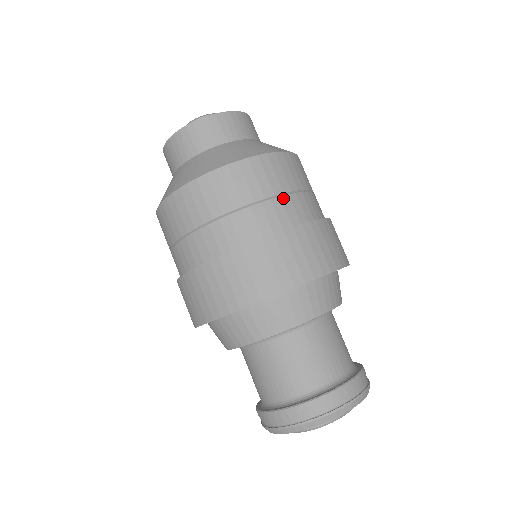
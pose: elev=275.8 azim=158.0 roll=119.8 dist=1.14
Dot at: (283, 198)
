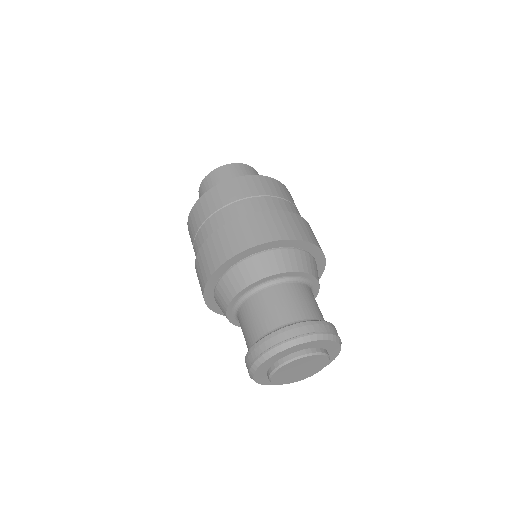
Dot at: (244, 201)
